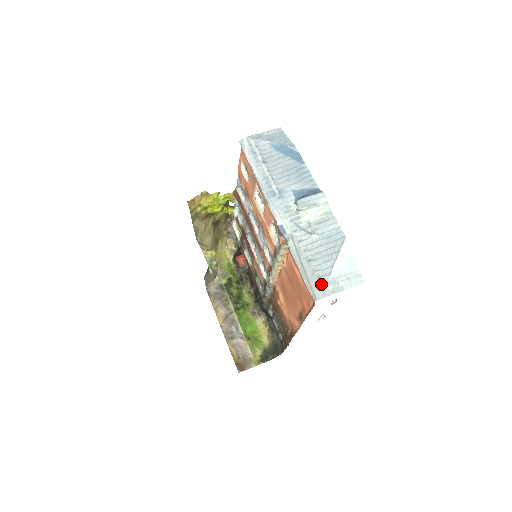
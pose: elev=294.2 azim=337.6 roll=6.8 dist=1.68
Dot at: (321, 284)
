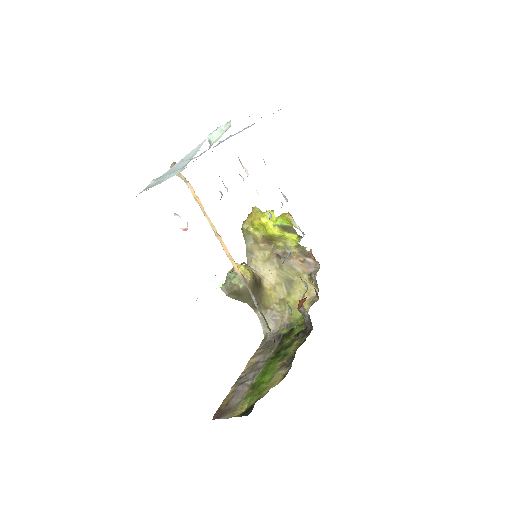
Dot at: occluded
